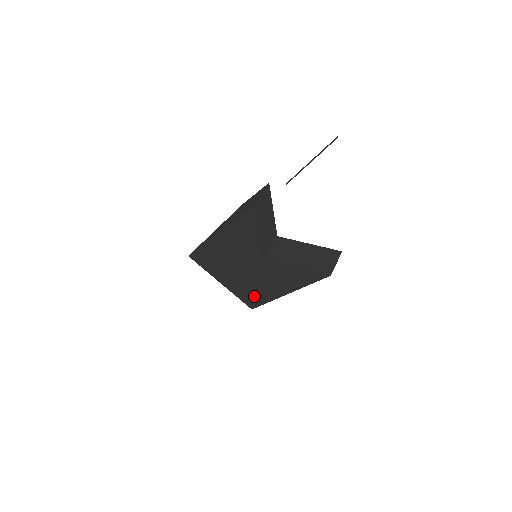
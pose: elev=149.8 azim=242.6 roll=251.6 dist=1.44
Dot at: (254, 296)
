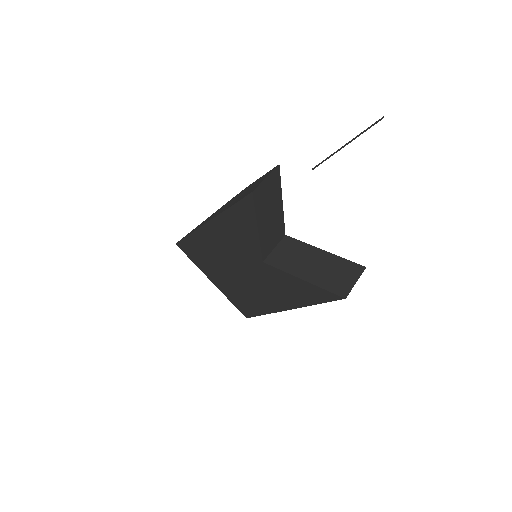
Dot at: (249, 304)
